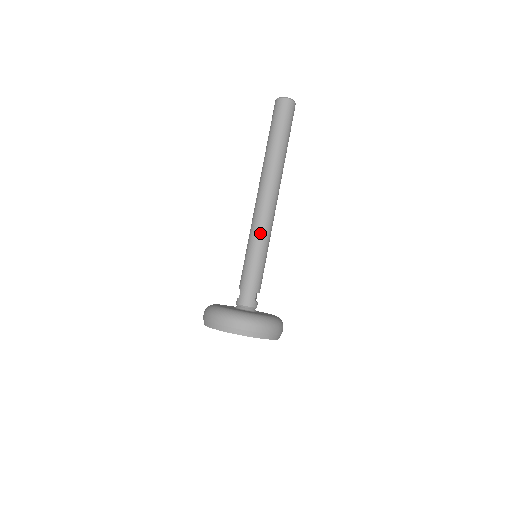
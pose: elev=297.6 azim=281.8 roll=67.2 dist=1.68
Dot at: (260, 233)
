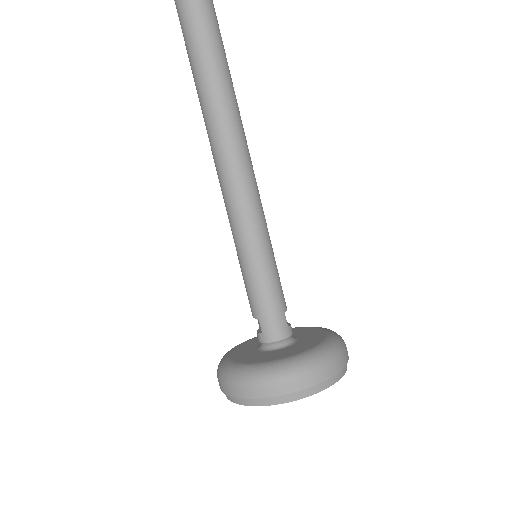
Dot at: (250, 219)
